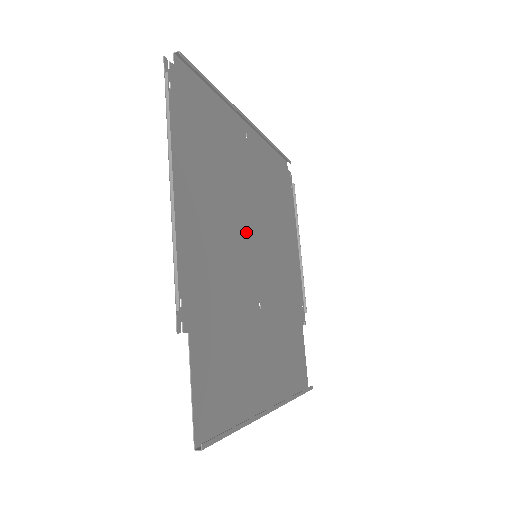
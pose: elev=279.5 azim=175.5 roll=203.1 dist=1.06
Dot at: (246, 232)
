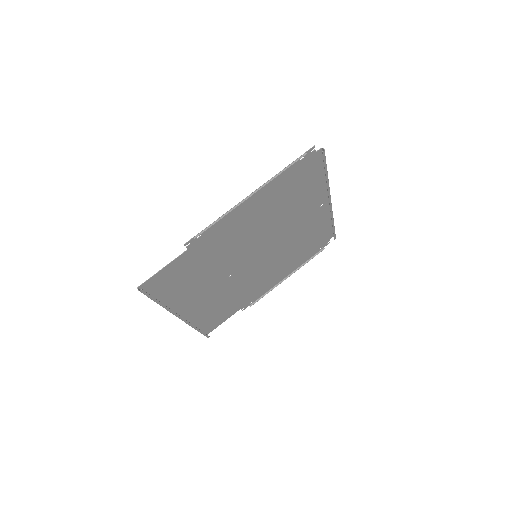
Dot at: (264, 242)
